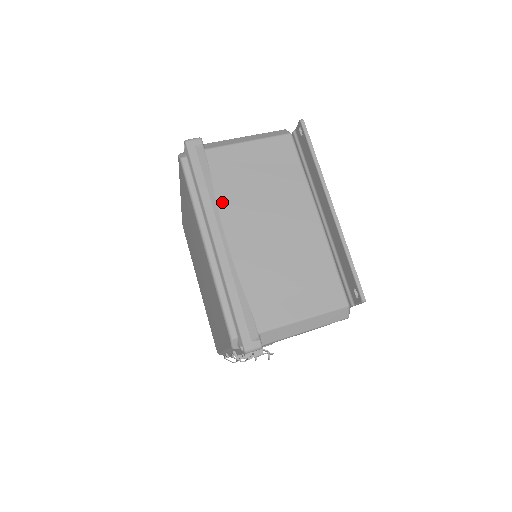
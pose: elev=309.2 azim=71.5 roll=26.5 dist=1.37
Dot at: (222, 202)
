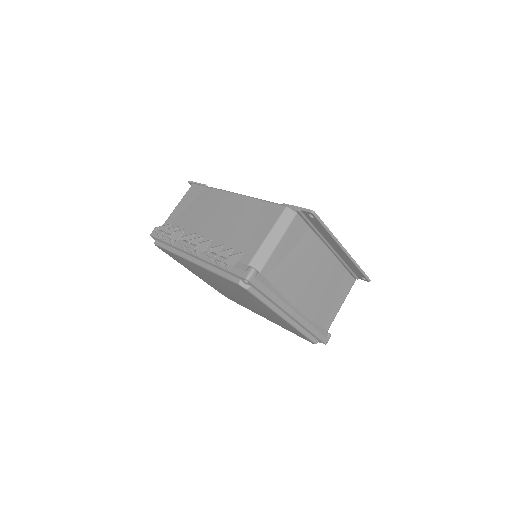
Dot at: (285, 293)
